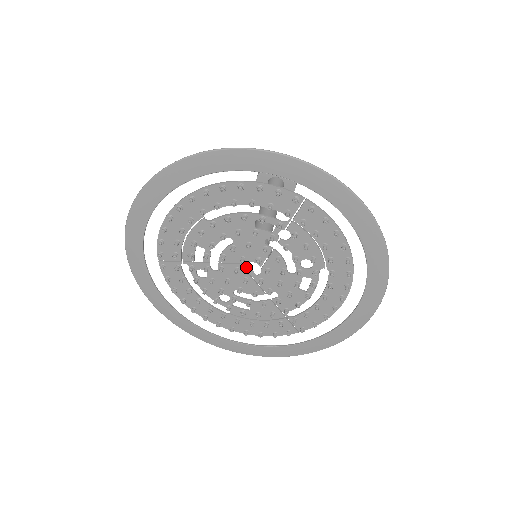
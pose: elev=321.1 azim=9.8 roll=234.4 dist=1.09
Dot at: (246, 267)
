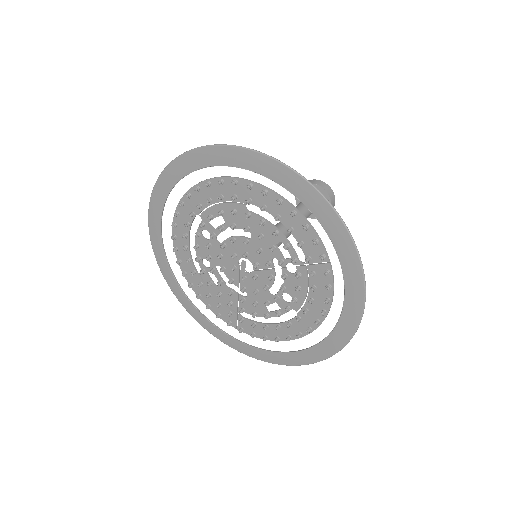
Dot at: (243, 262)
